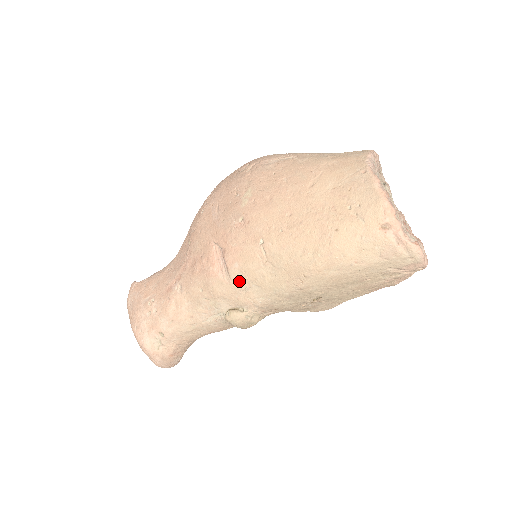
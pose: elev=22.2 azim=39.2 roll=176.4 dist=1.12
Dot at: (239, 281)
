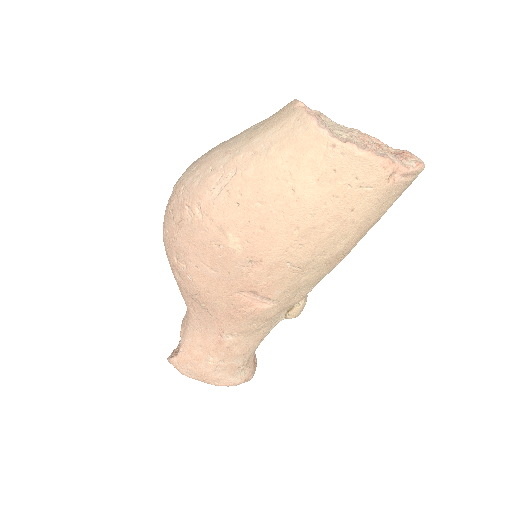
Dot at: (287, 297)
